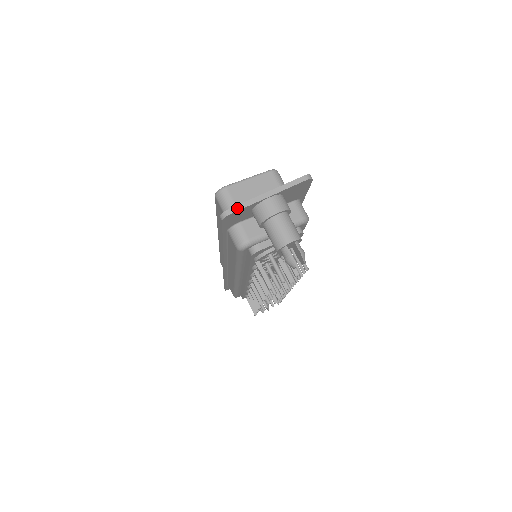
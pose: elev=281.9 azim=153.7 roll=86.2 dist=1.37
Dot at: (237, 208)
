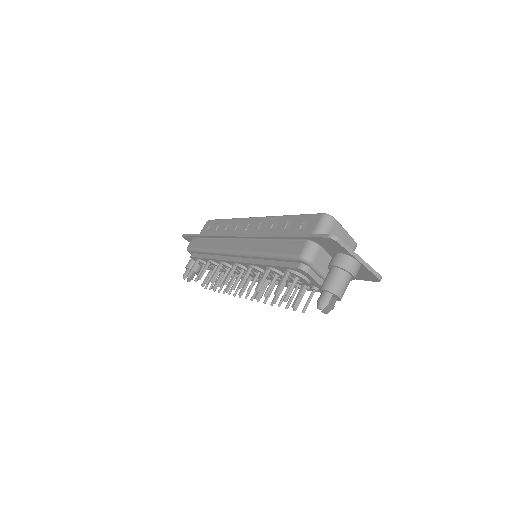
Dot at: (343, 244)
